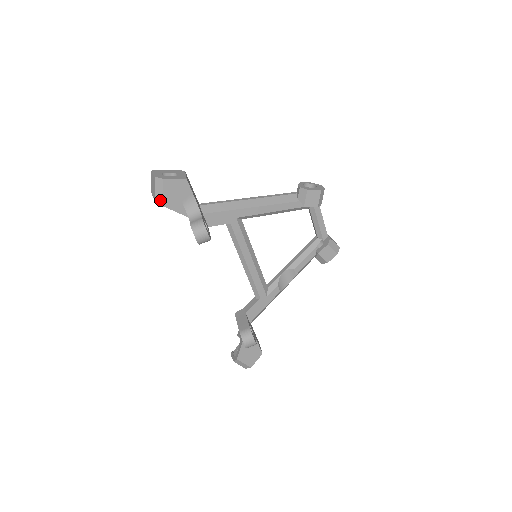
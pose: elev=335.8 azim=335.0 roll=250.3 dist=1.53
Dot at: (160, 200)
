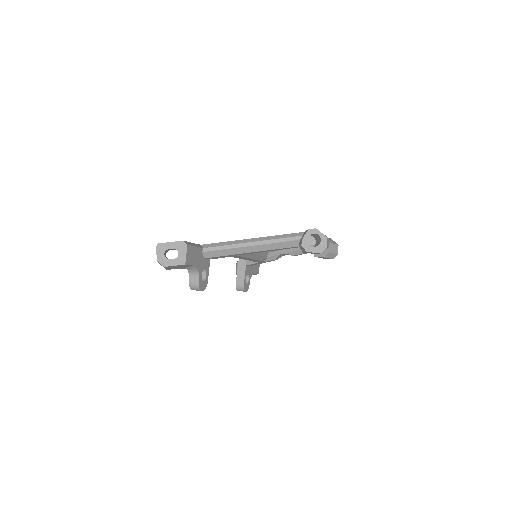
Dot at: occluded
